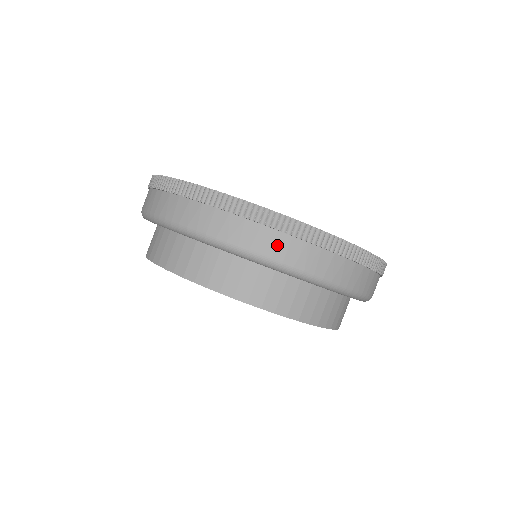
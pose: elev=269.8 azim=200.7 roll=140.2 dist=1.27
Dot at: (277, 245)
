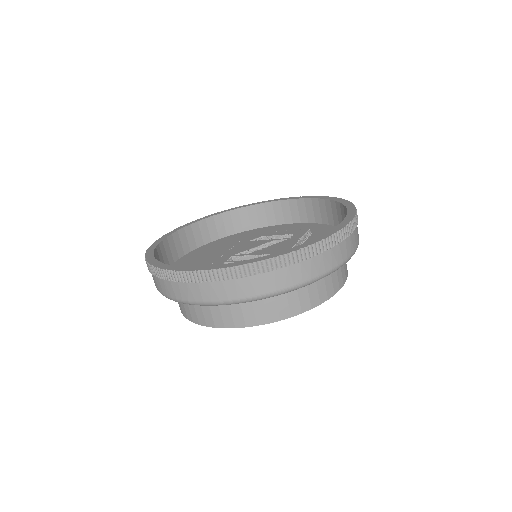
Dot at: (317, 266)
